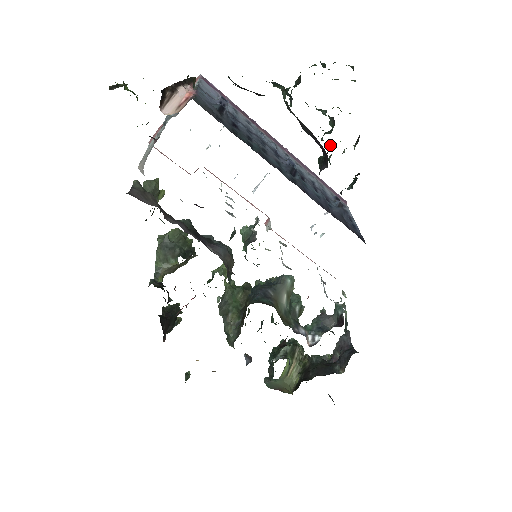
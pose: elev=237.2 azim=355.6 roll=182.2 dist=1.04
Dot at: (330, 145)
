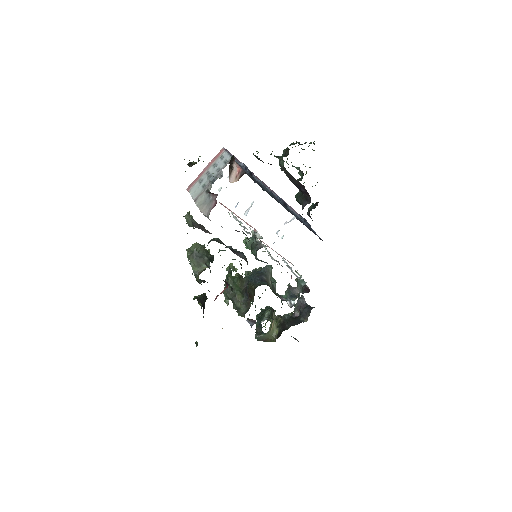
Dot at: occluded
